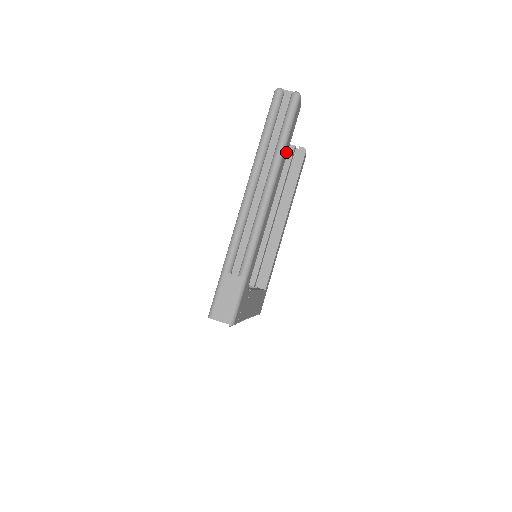
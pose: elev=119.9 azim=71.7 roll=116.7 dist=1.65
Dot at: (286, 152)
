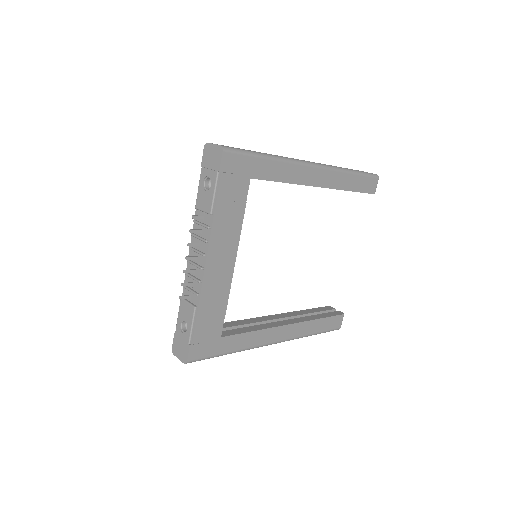
Dot at: (349, 185)
